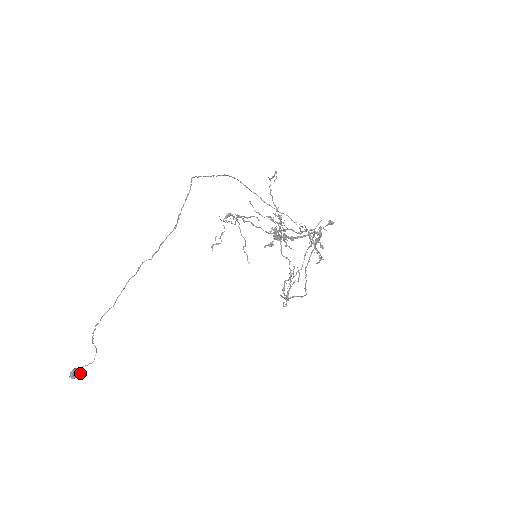
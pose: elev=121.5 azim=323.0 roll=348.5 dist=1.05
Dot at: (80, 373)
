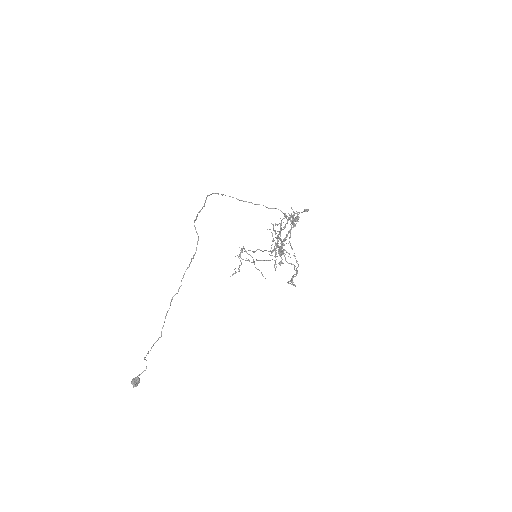
Dot at: (139, 380)
